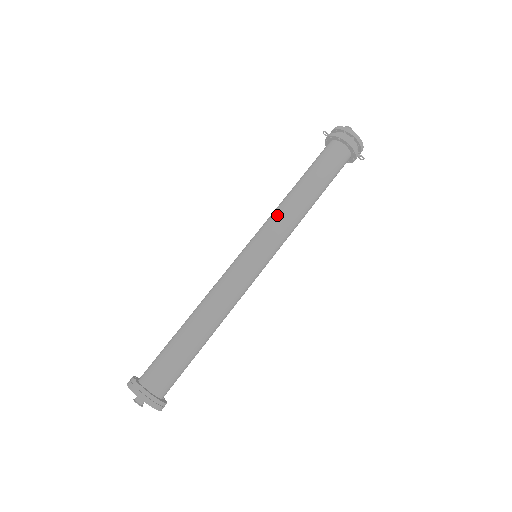
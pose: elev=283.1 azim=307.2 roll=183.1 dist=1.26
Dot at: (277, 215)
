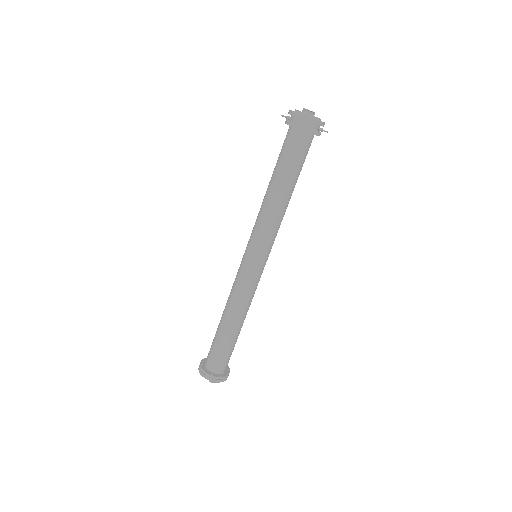
Dot at: (264, 224)
